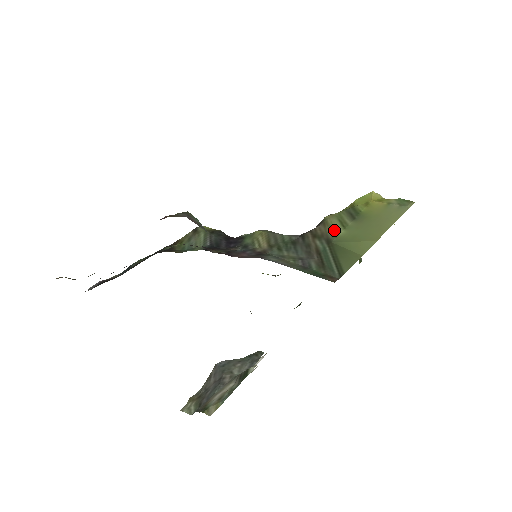
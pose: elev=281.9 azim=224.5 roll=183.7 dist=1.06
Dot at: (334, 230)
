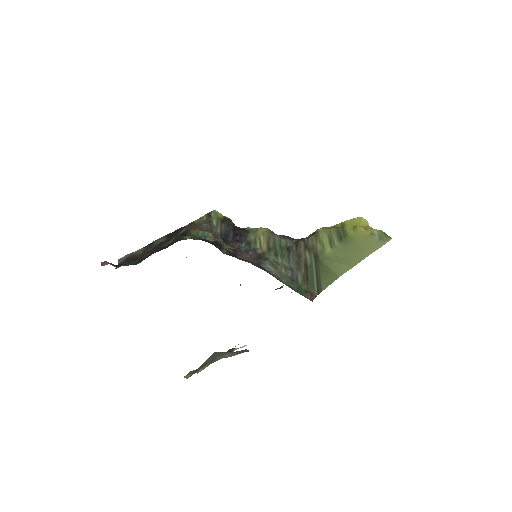
Dot at: (323, 246)
